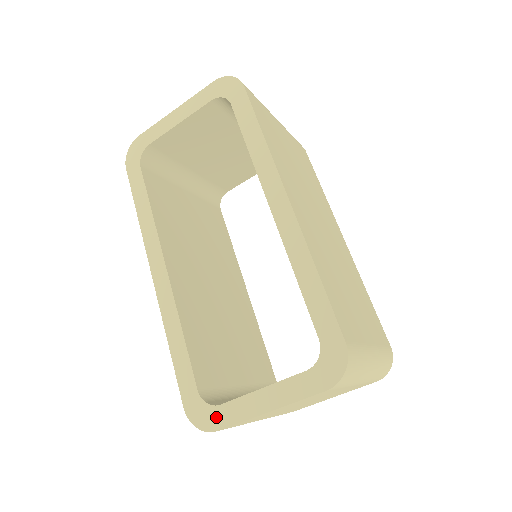
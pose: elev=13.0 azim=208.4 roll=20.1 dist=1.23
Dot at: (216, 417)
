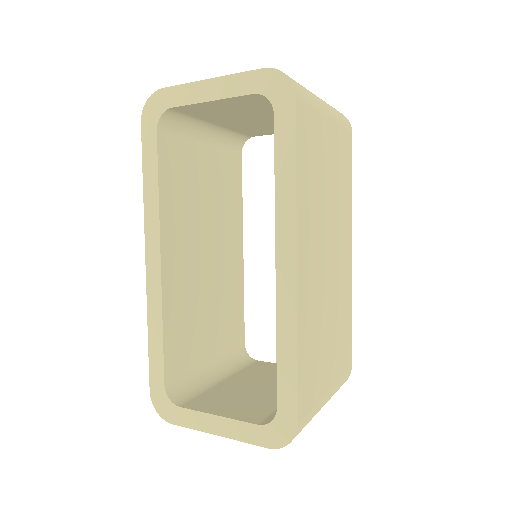
Dot at: (174, 414)
